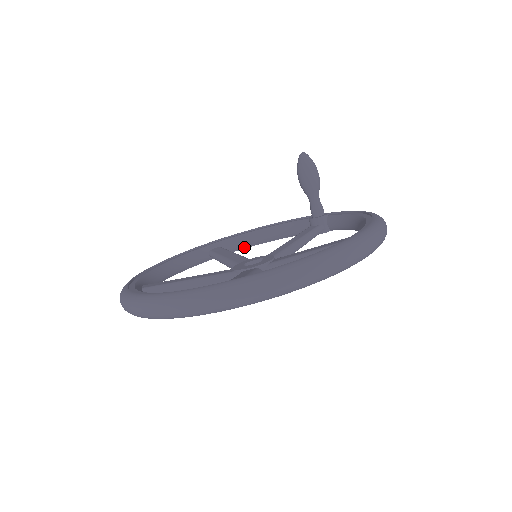
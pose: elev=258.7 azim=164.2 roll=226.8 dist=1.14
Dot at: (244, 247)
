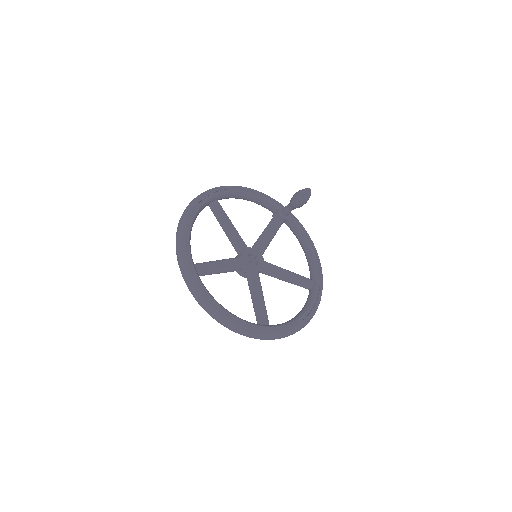
Dot at: (227, 198)
